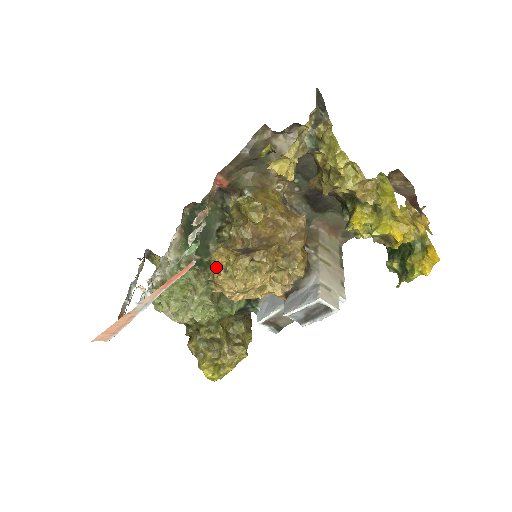
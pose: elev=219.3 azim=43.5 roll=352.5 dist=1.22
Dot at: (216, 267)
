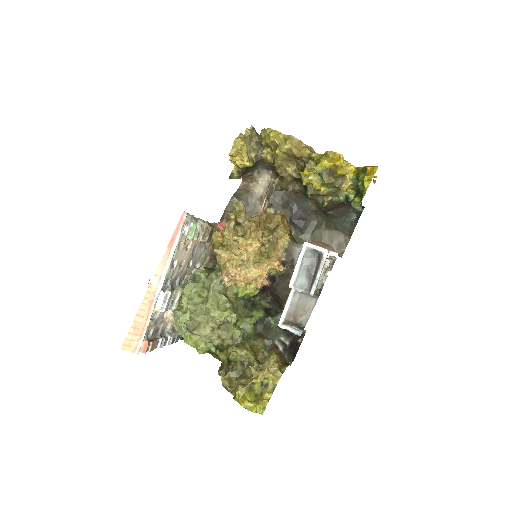
Dot at: (216, 248)
